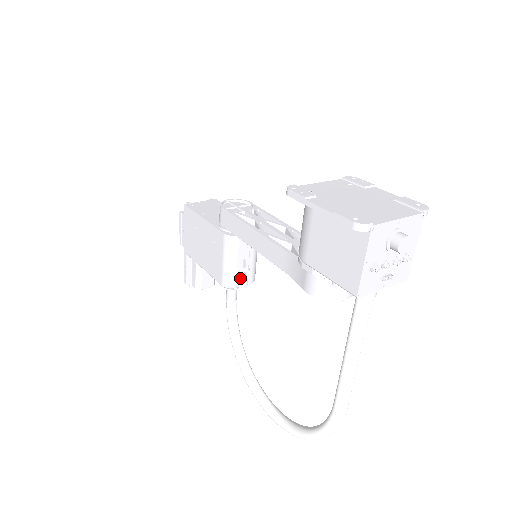
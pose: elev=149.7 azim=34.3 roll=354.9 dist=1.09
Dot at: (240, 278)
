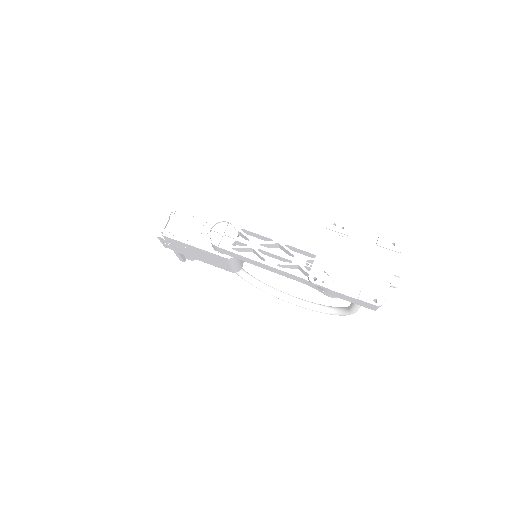
Dot at: (242, 262)
